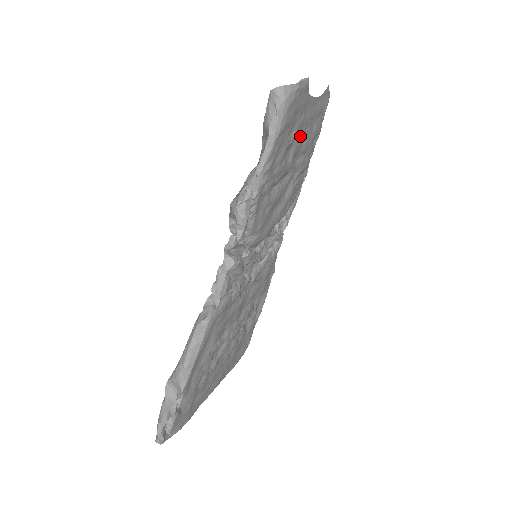
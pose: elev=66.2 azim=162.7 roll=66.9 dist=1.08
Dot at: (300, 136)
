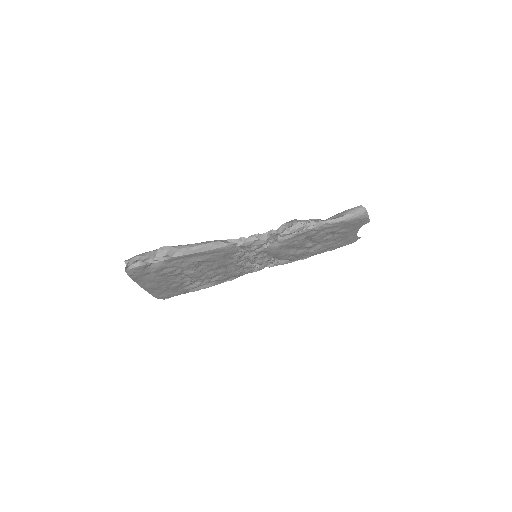
Dot at: (337, 236)
